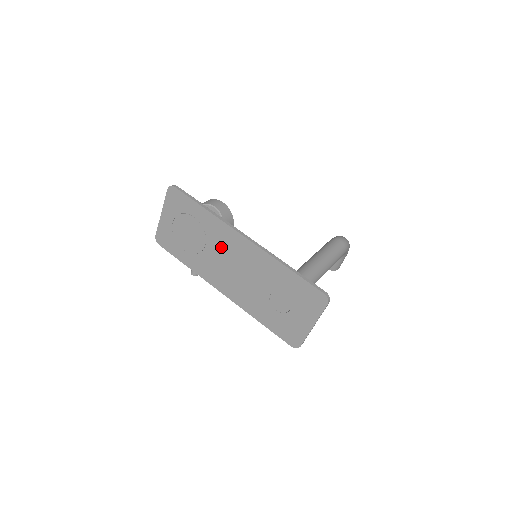
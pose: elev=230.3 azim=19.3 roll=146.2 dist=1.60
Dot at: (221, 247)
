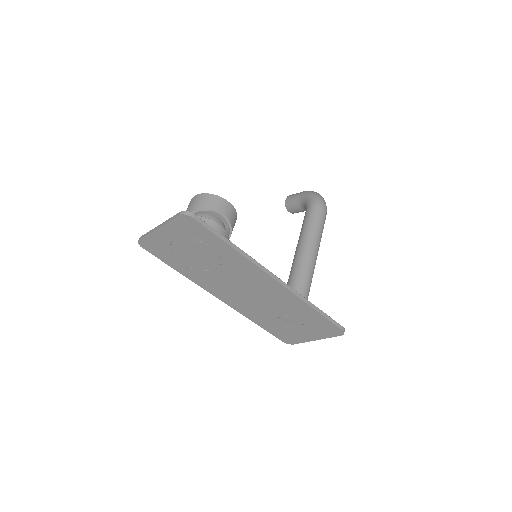
Dot at: (238, 276)
